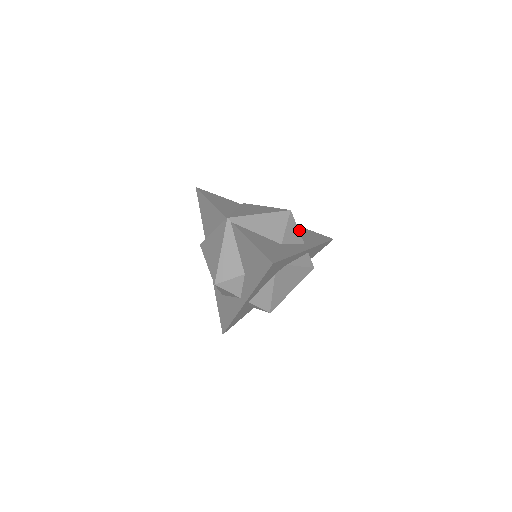
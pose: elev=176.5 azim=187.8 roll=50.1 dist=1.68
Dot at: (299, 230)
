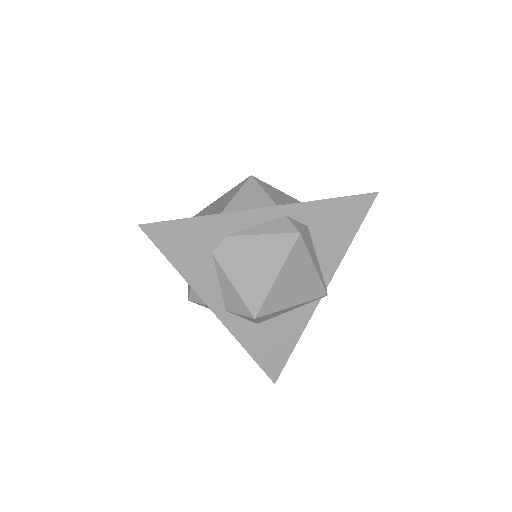
Dot at: occluded
